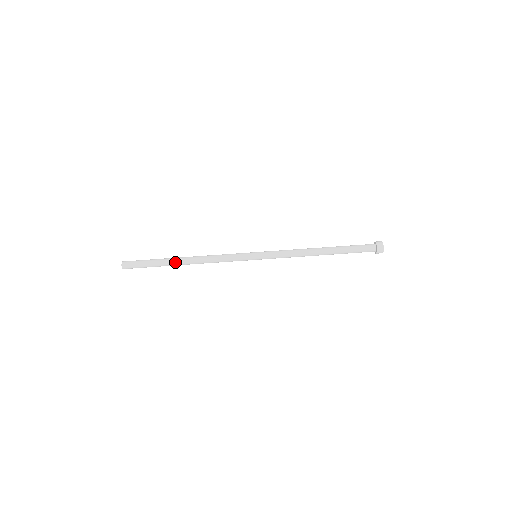
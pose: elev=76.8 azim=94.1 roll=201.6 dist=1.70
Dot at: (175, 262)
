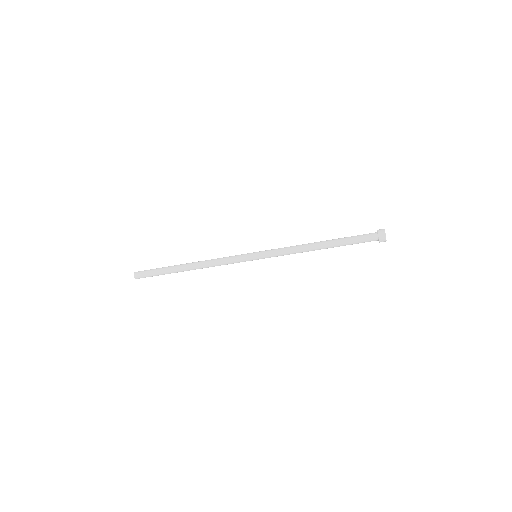
Dot at: (181, 270)
